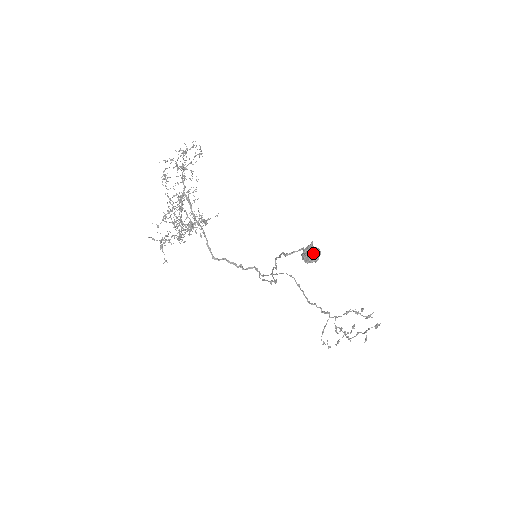
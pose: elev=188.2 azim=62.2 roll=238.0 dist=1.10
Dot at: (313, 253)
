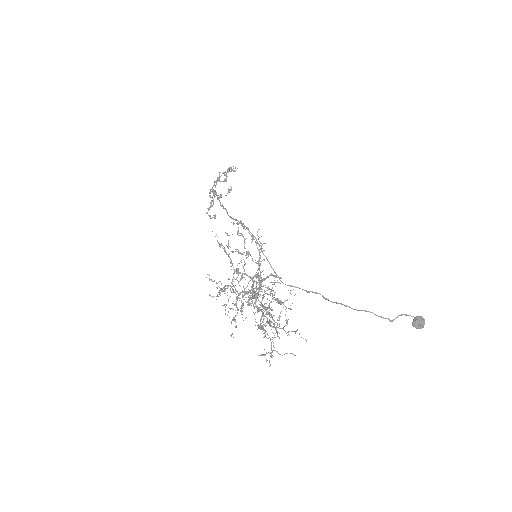
Dot at: occluded
